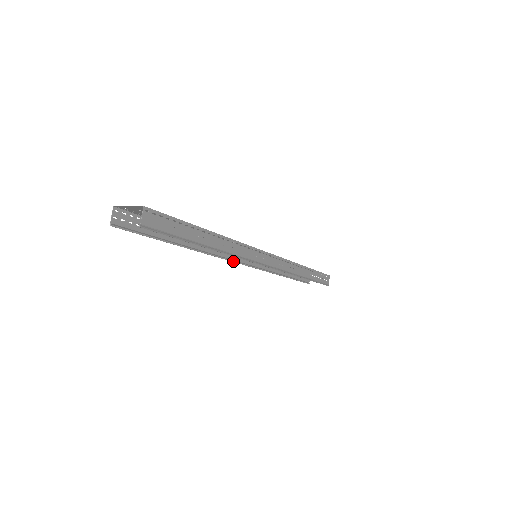
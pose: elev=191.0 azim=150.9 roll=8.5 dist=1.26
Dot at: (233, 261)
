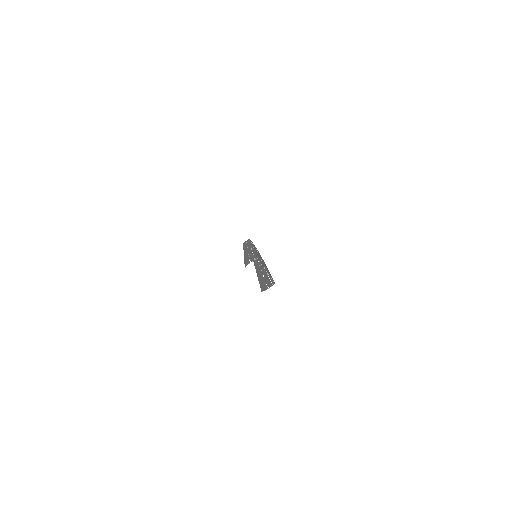
Dot at: occluded
